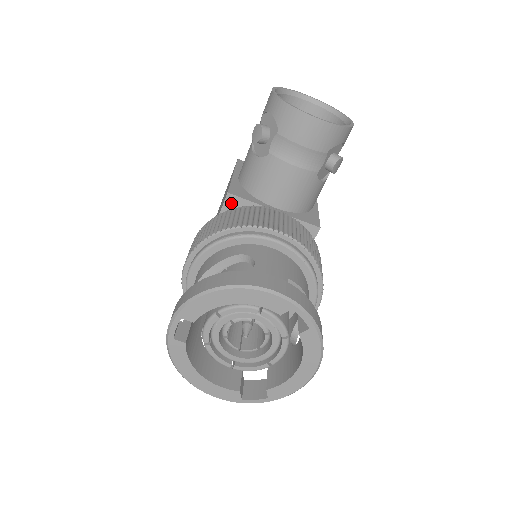
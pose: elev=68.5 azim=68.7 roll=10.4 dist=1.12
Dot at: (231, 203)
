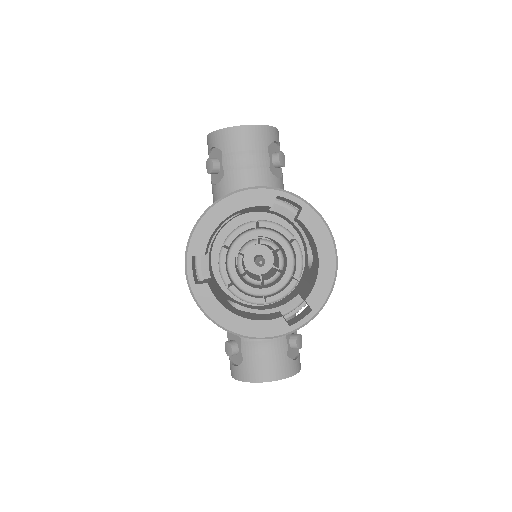
Dot at: occluded
